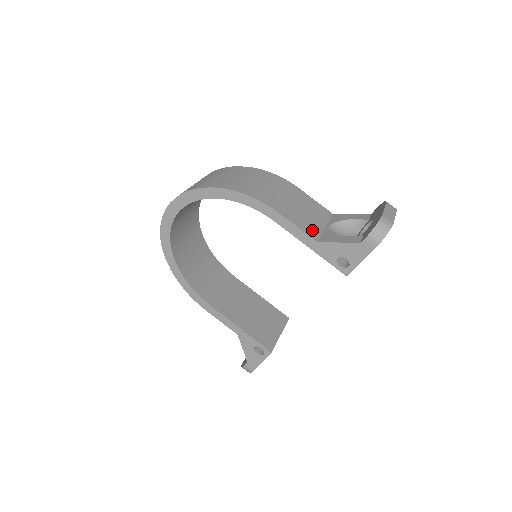
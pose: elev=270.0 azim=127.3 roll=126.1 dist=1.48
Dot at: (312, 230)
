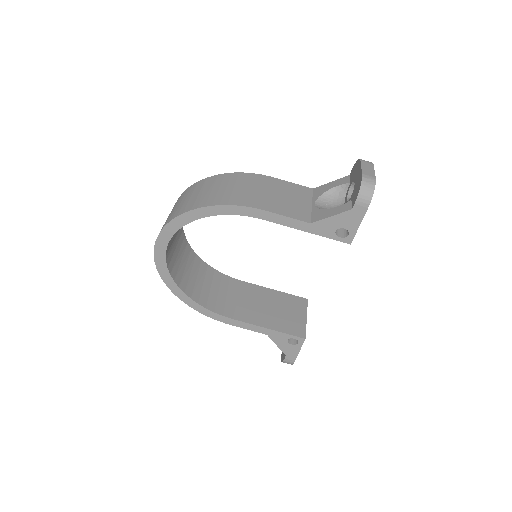
Dot at: (301, 214)
